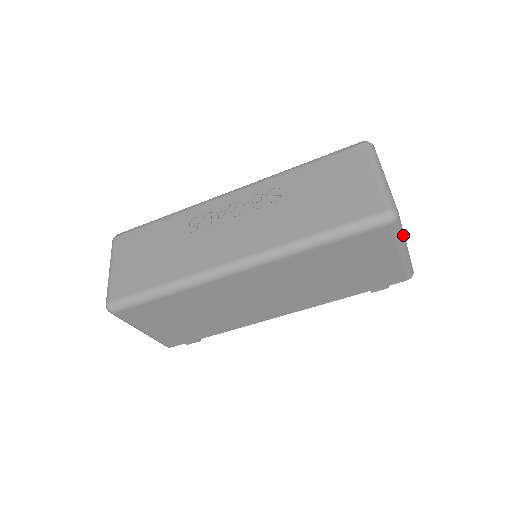
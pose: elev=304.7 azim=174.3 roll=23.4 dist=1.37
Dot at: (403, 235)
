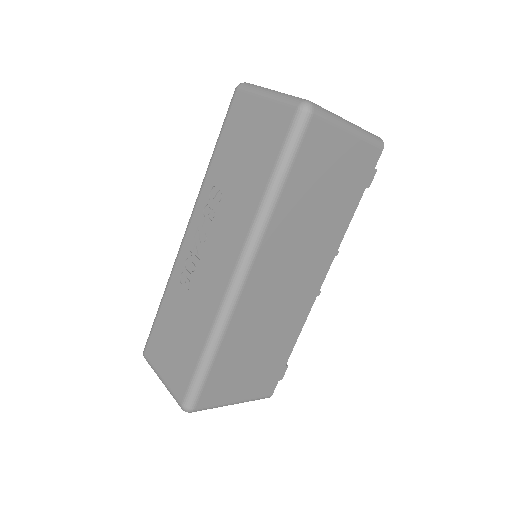
Dot at: (335, 115)
